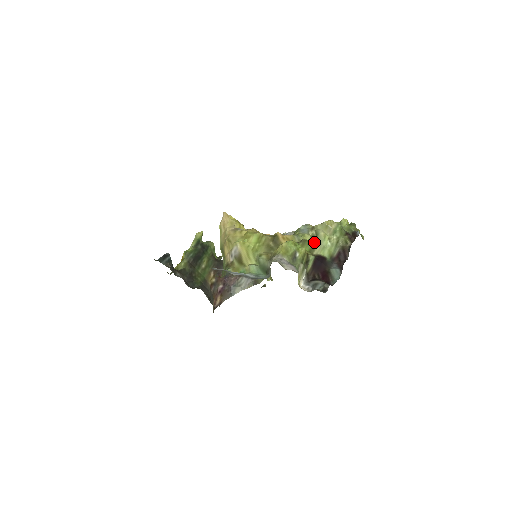
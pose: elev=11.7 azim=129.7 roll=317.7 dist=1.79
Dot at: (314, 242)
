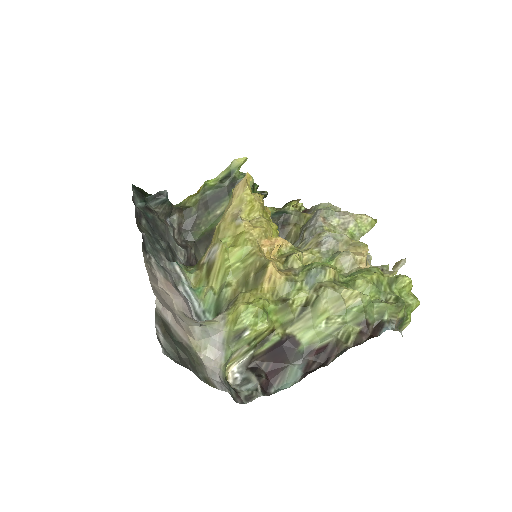
Dot at: (301, 313)
